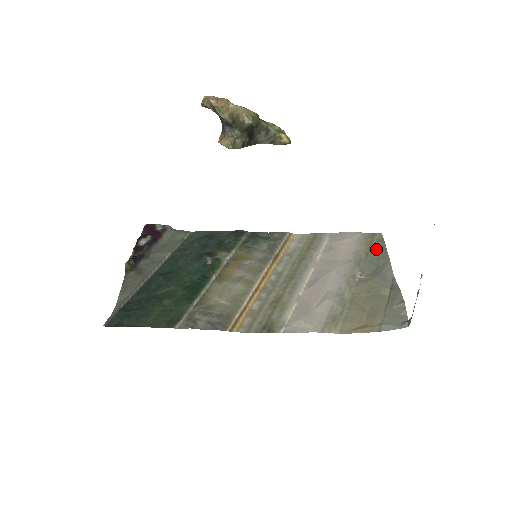
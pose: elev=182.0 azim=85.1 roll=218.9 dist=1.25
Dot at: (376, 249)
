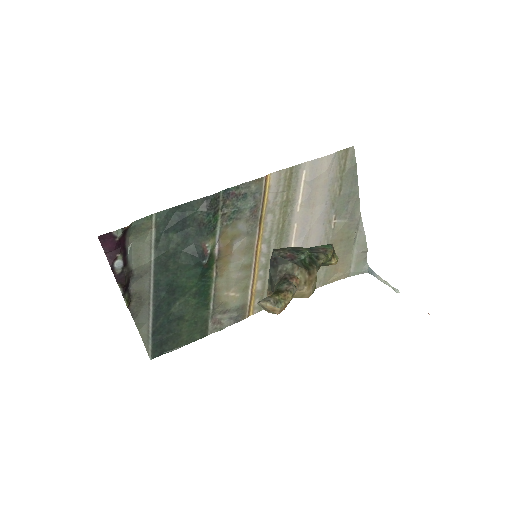
Dot at: (348, 177)
